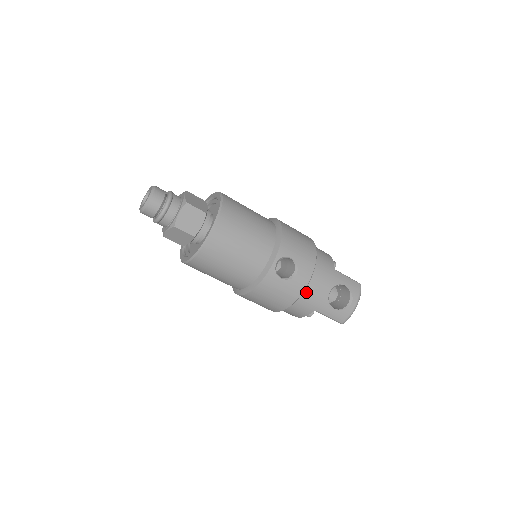
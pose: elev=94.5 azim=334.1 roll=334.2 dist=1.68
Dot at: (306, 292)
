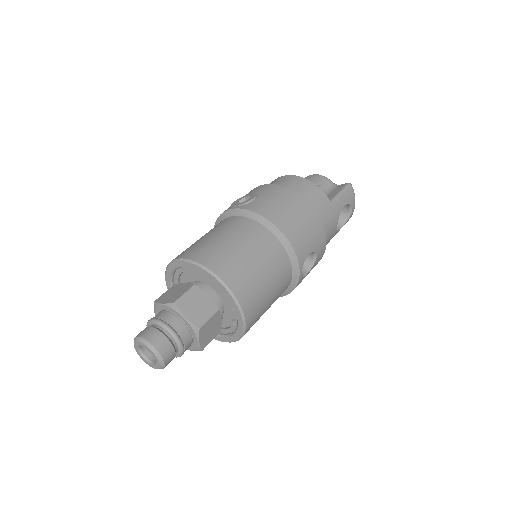
Dot at: occluded
